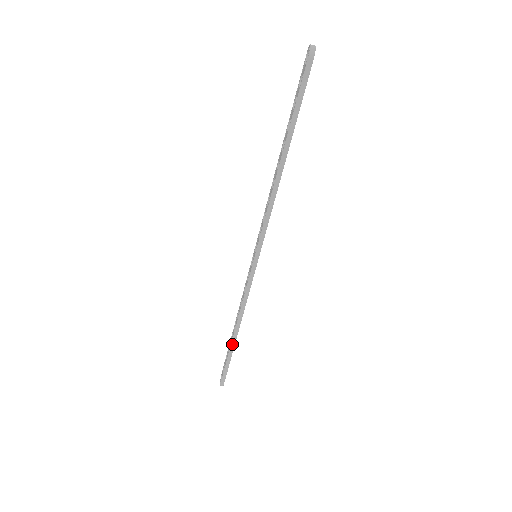
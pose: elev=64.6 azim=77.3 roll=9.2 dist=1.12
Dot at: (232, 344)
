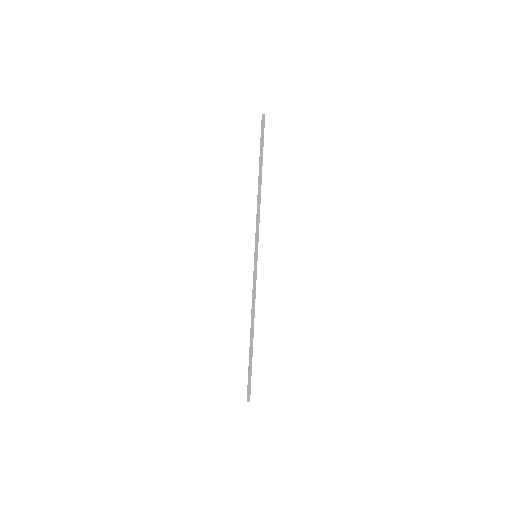
Dot at: (251, 344)
